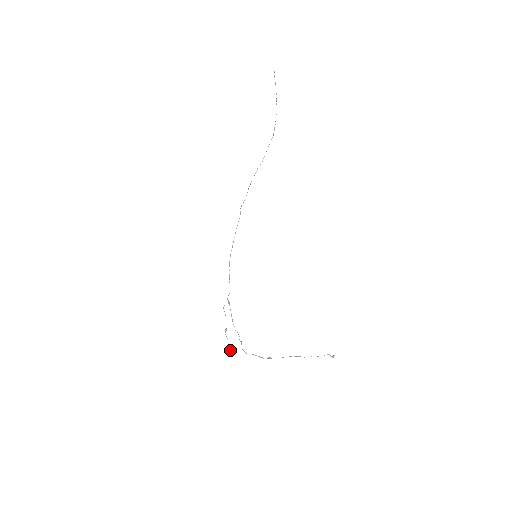
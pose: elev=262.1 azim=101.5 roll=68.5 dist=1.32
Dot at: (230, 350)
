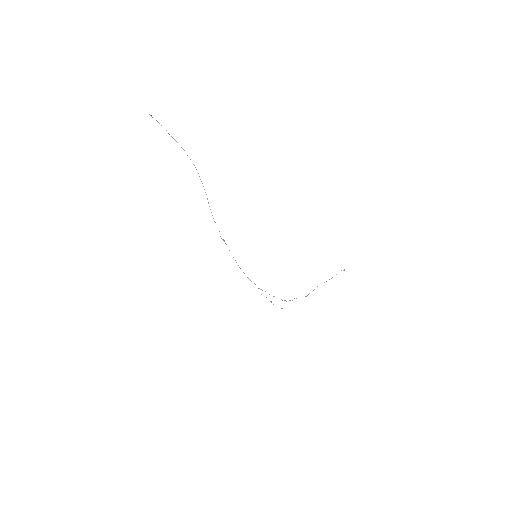
Dot at: occluded
